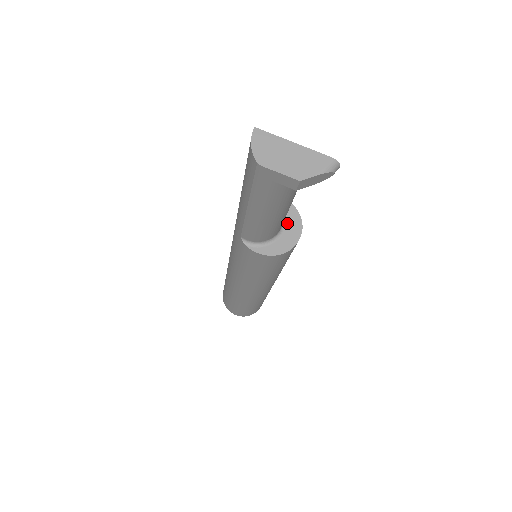
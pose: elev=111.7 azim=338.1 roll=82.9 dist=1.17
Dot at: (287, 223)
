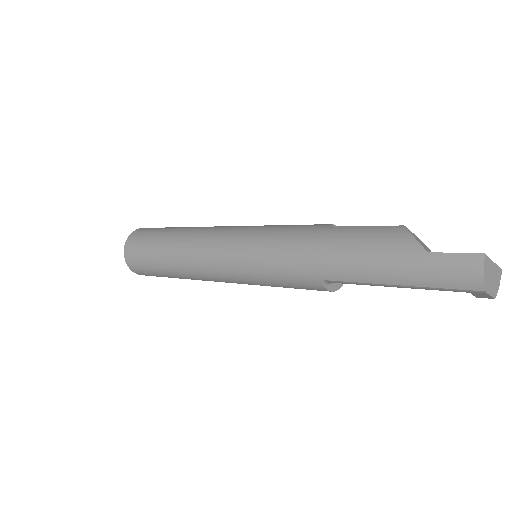
Dot at: occluded
